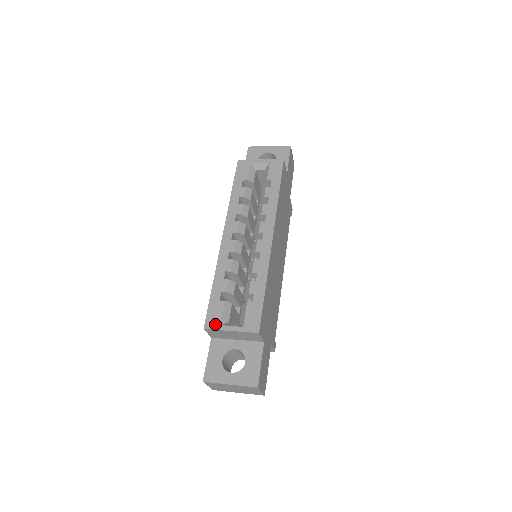
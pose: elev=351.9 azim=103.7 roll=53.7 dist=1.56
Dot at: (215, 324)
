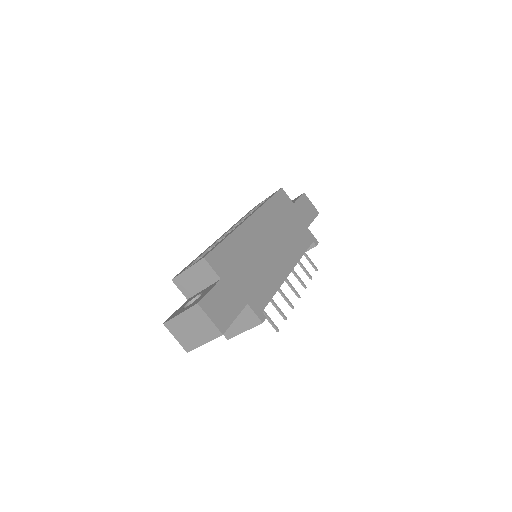
Dot at: occluded
